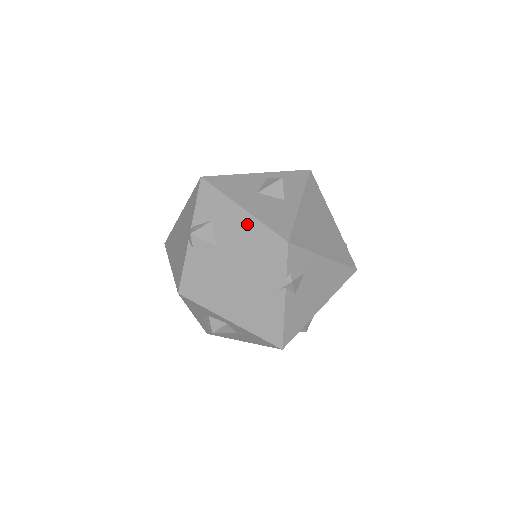
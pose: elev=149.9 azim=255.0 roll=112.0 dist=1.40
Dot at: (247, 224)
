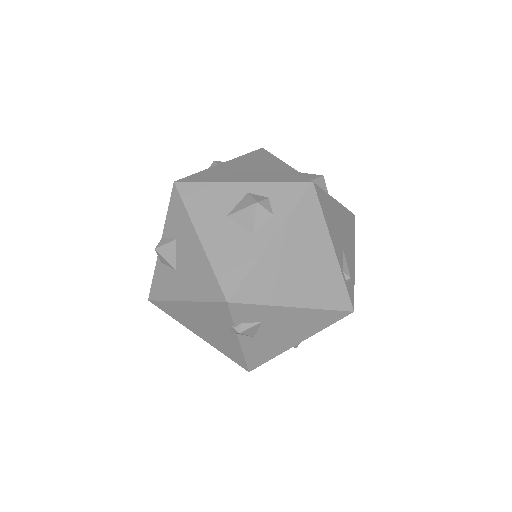
Dot at: (200, 260)
